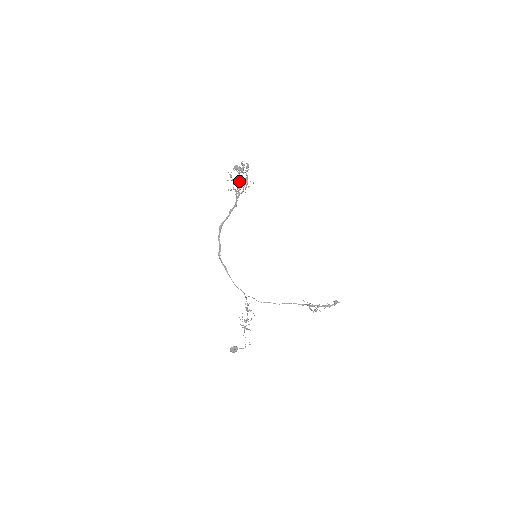
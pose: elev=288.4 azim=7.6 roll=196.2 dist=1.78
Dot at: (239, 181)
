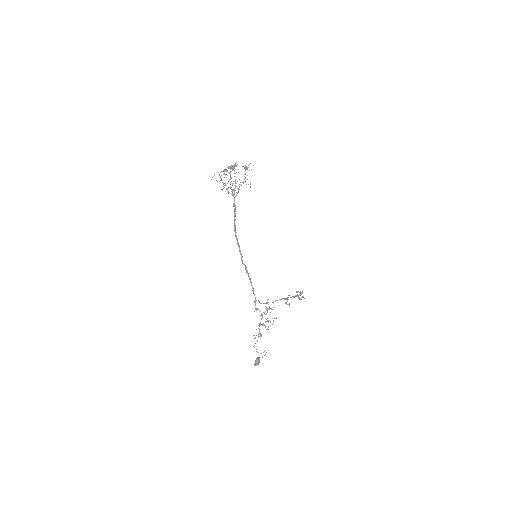
Dot at: occluded
